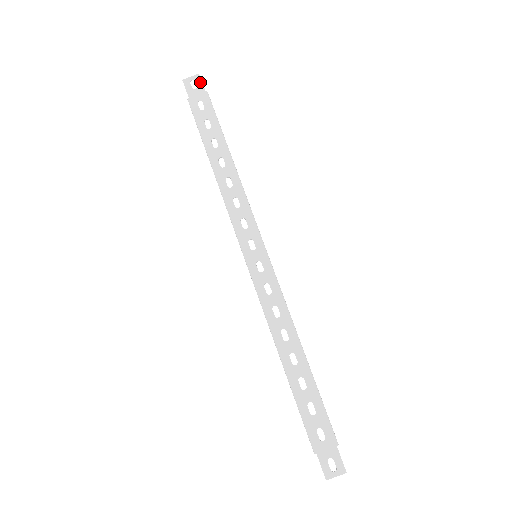
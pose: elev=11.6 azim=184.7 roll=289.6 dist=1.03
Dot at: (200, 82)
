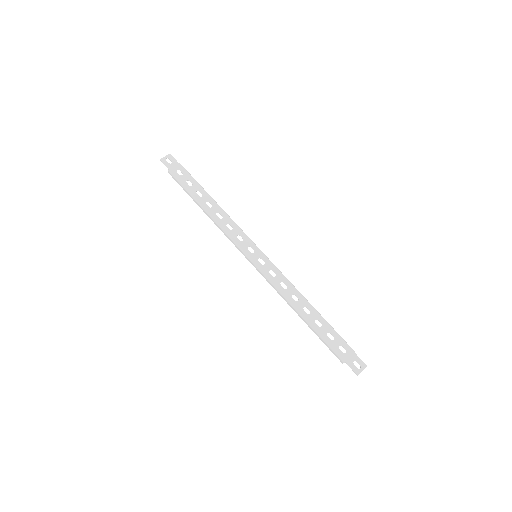
Dot at: (173, 158)
